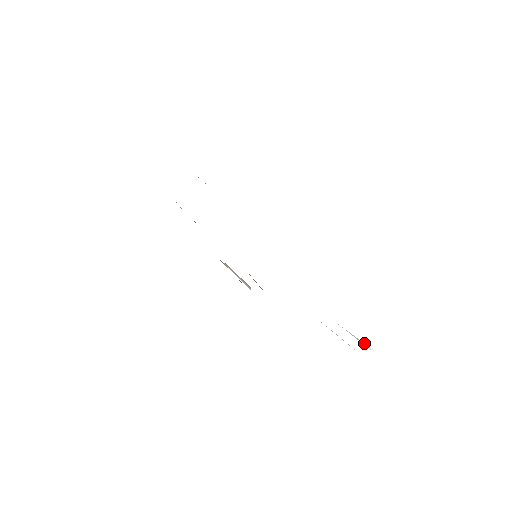
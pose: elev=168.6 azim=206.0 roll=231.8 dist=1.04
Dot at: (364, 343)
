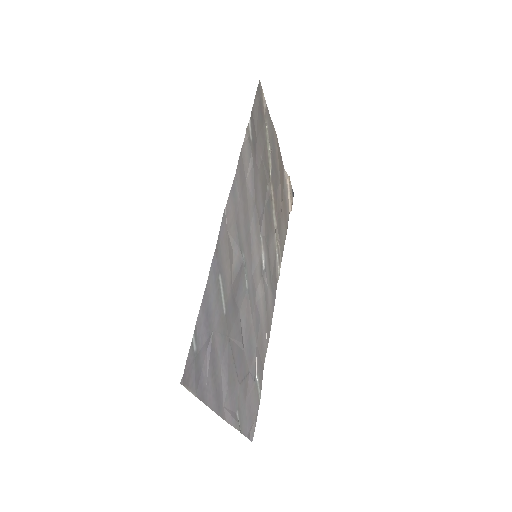
Dot at: (257, 371)
